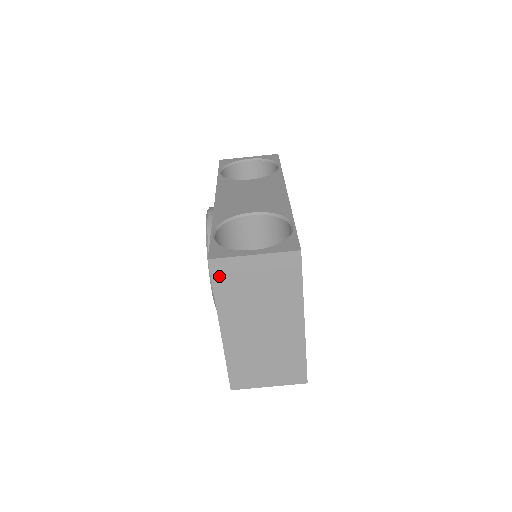
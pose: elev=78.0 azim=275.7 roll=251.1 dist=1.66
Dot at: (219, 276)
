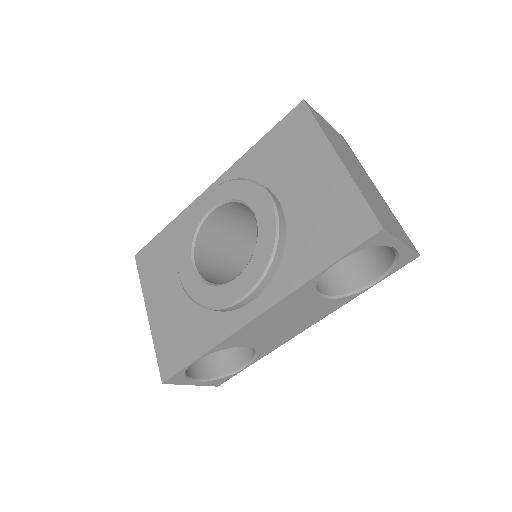
Dot at: occluded
